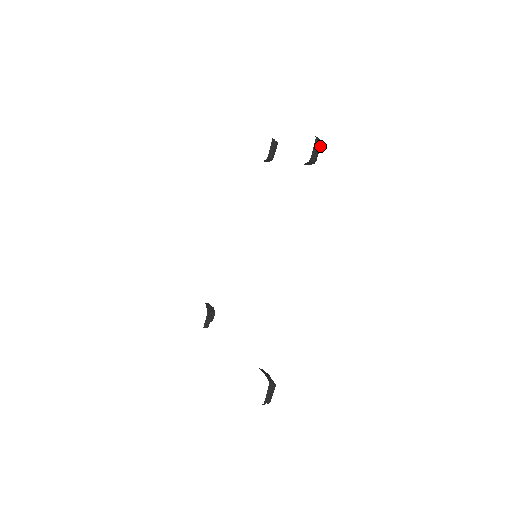
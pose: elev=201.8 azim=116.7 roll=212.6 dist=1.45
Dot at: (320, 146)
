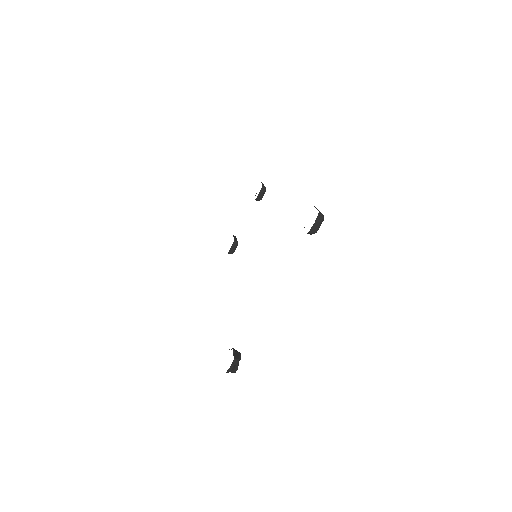
Dot at: occluded
